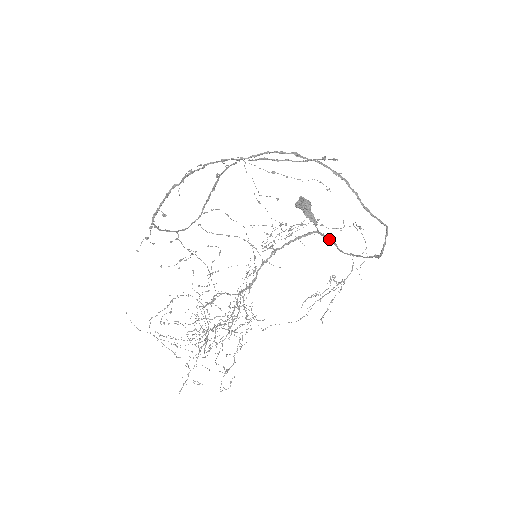
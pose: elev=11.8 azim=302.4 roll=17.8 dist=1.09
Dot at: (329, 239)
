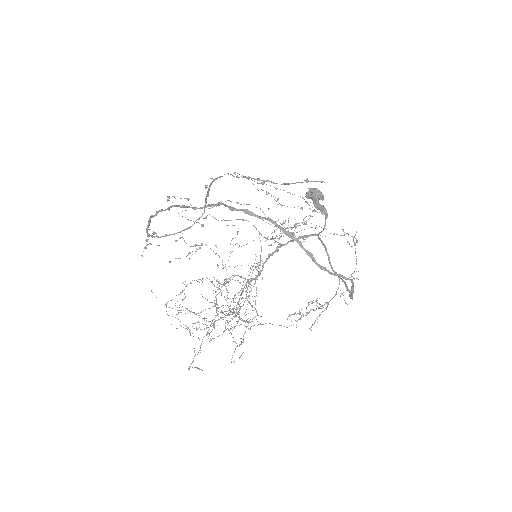
Dot at: (325, 249)
